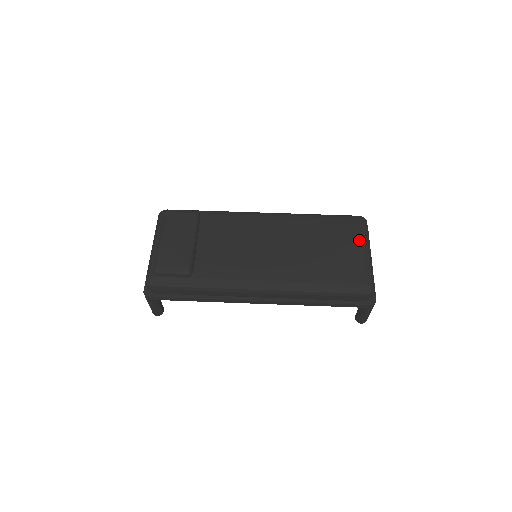
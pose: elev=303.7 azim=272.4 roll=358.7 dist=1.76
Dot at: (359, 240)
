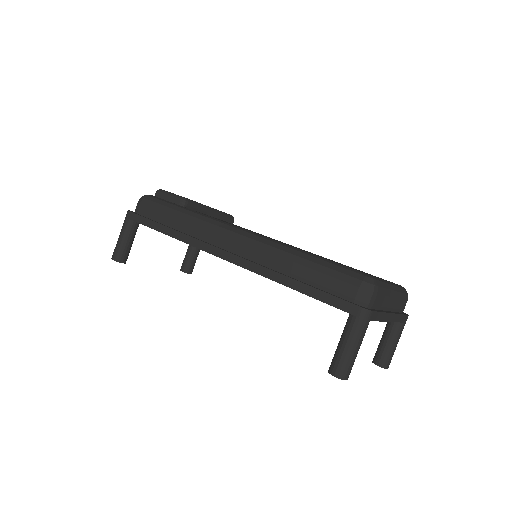
Dot at: occluded
